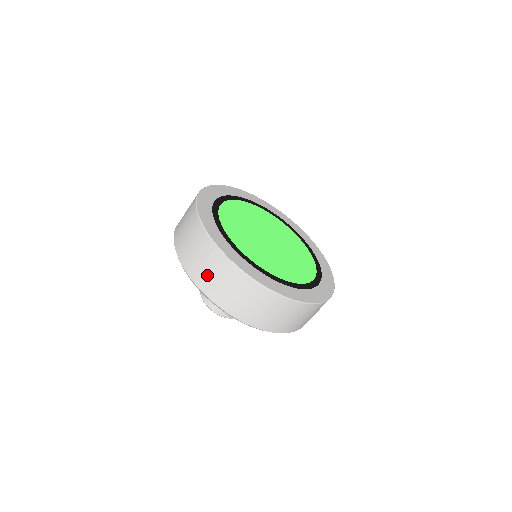
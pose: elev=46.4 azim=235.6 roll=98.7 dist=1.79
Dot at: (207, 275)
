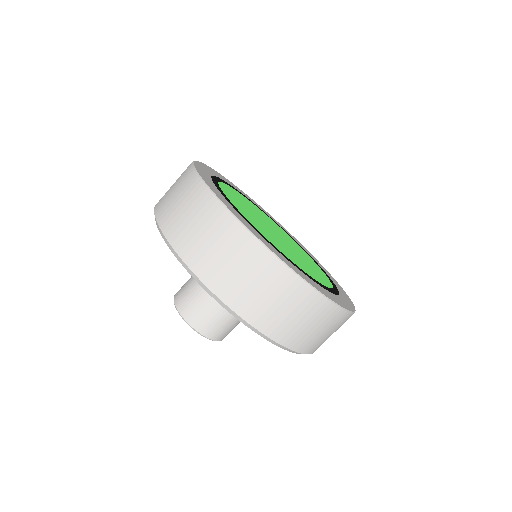
Dot at: (290, 323)
